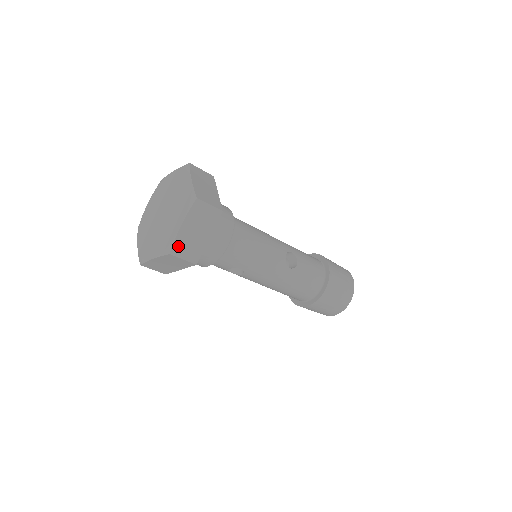
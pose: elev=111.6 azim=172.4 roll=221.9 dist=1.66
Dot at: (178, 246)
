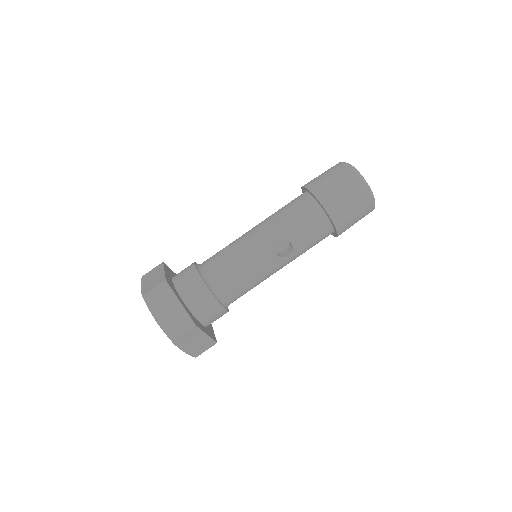
Dot at: (195, 353)
